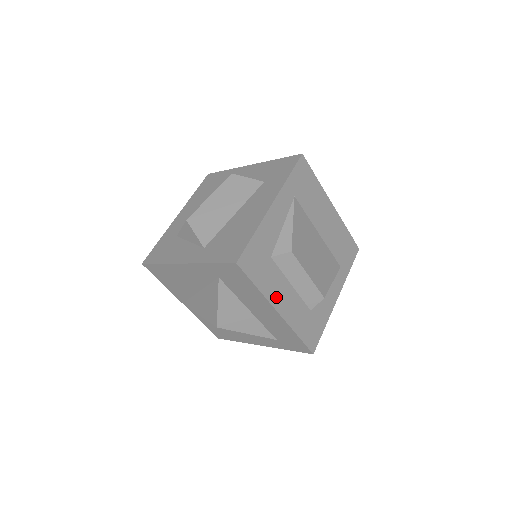
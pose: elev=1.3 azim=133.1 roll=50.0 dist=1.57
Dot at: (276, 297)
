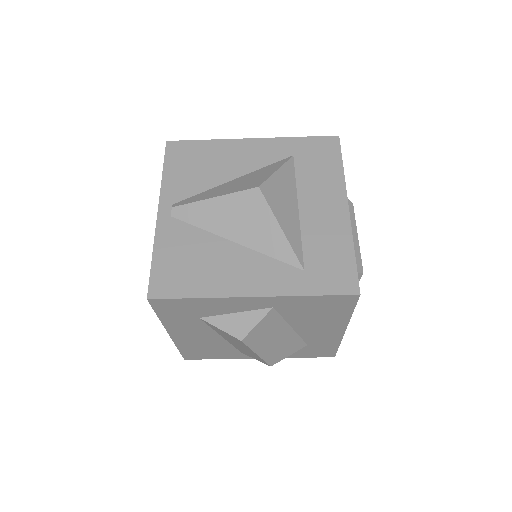
Dot at: occluded
